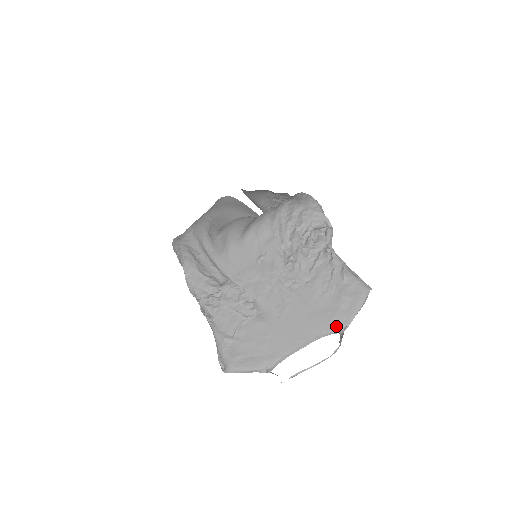
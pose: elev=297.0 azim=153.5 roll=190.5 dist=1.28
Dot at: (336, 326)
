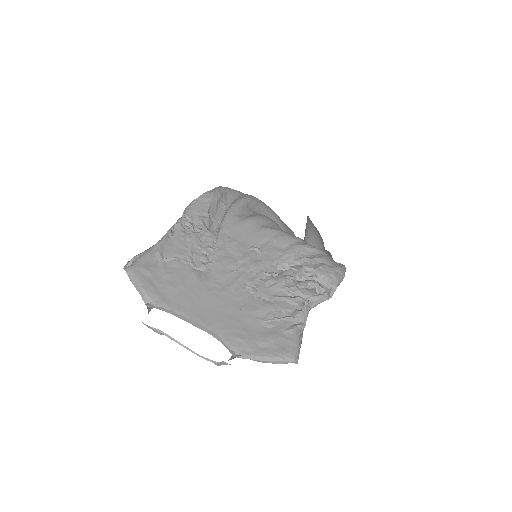
Dot at: (235, 346)
